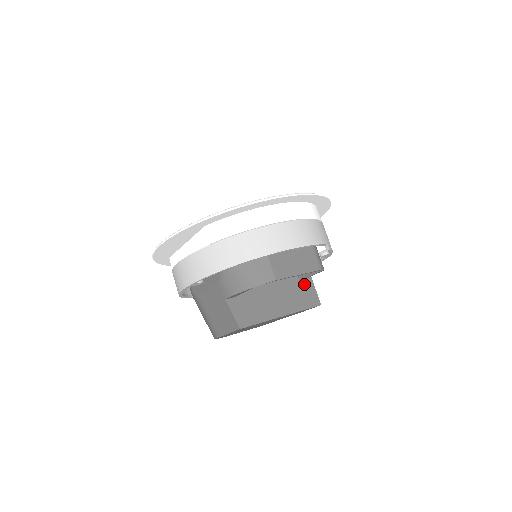
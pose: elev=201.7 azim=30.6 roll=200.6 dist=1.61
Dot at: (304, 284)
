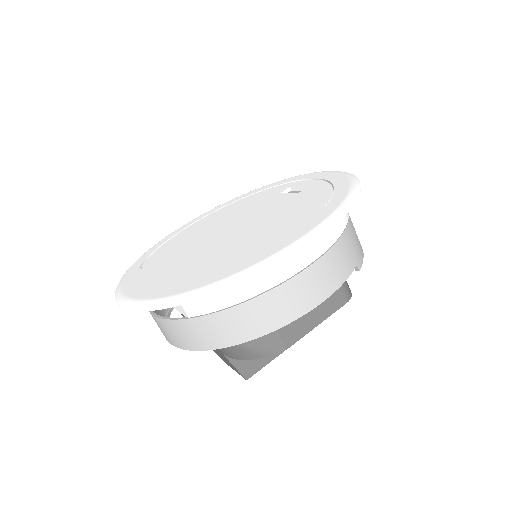
Dot at: occluded
